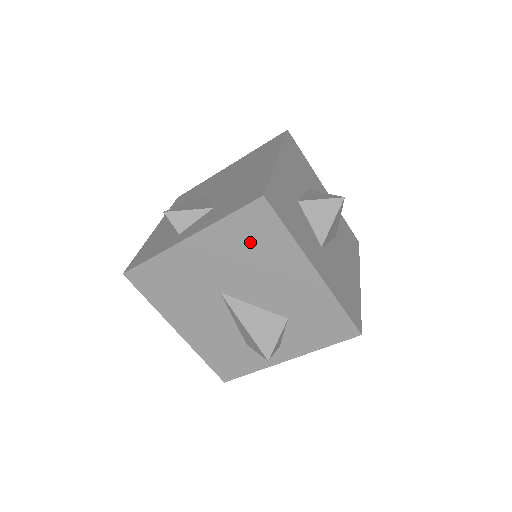
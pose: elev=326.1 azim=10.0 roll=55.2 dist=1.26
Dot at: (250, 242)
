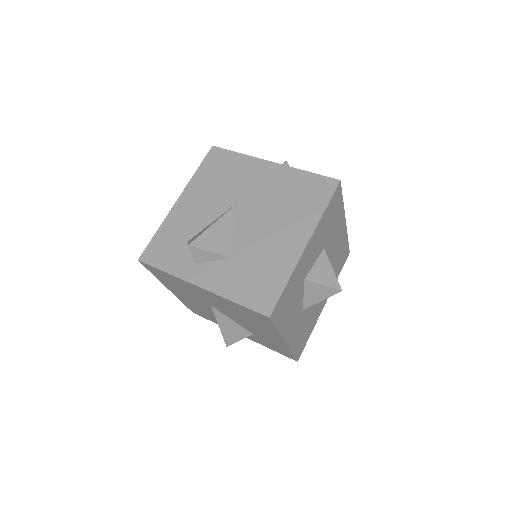
Dot at: (246, 315)
